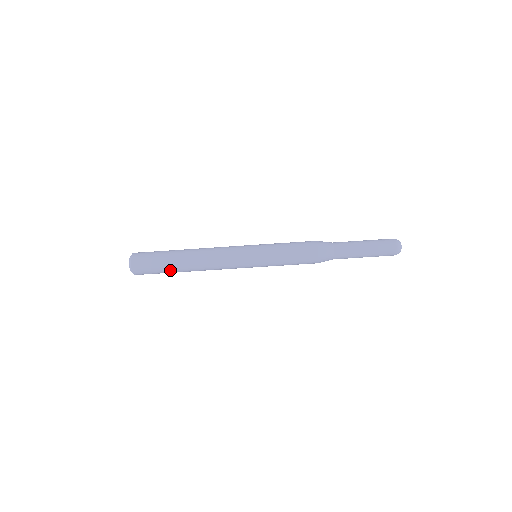
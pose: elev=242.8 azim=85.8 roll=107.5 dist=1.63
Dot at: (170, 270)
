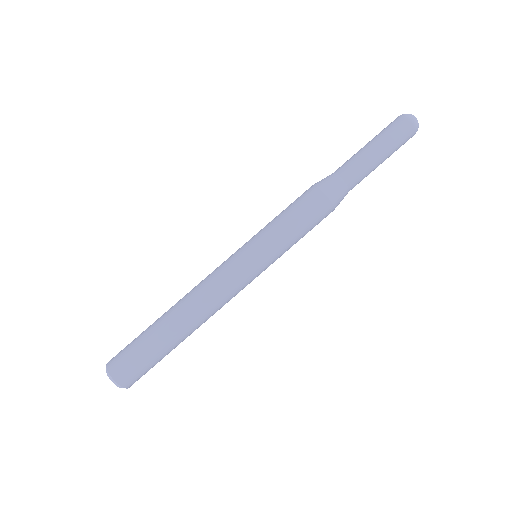
Dot at: (153, 336)
